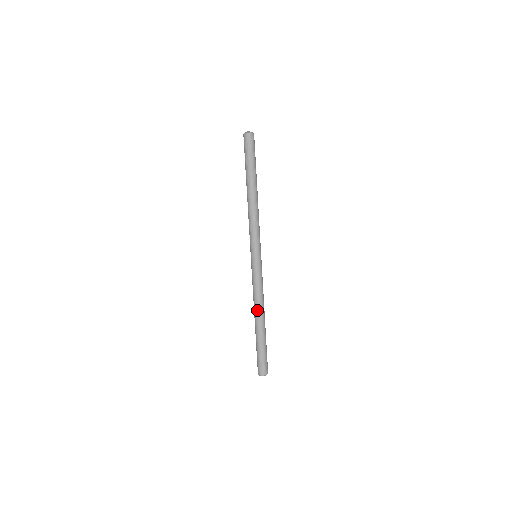
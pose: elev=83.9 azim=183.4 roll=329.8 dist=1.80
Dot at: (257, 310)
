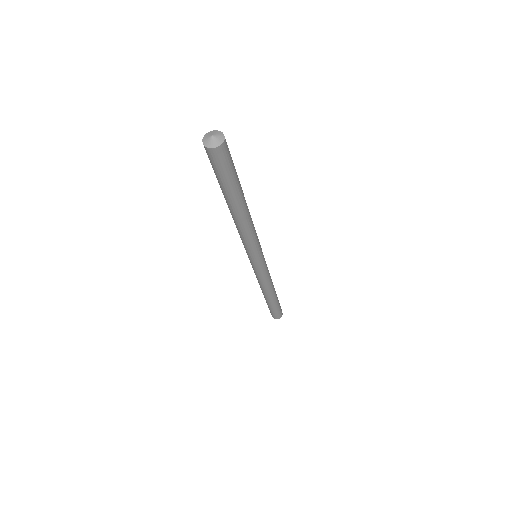
Dot at: (267, 292)
